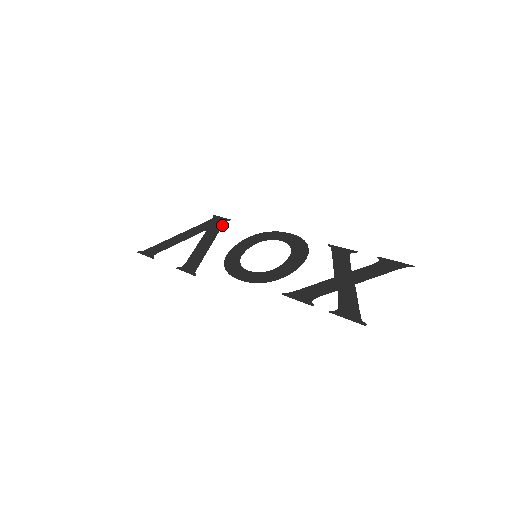
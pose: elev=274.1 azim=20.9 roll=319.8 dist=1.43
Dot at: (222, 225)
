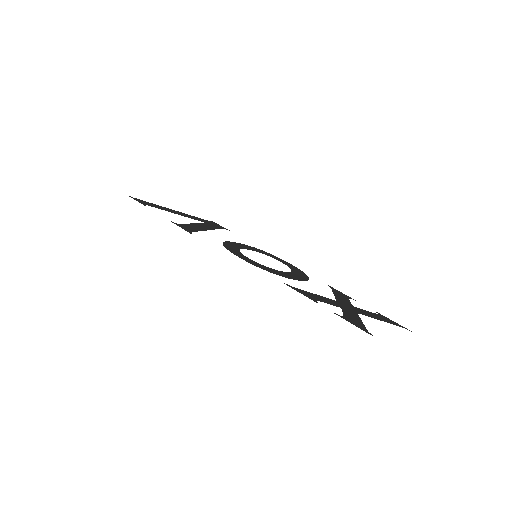
Dot at: (221, 228)
